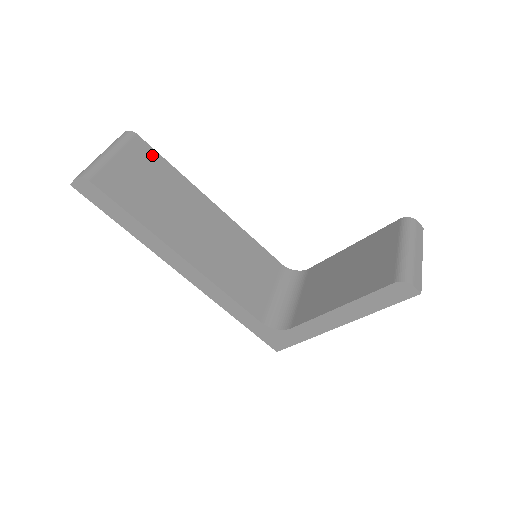
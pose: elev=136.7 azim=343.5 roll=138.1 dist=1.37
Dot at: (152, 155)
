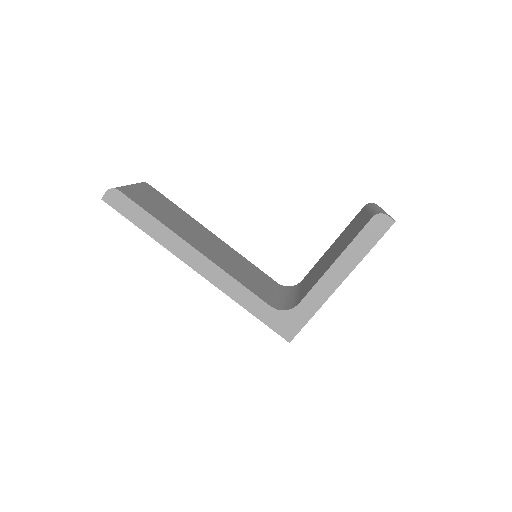
Dot at: (161, 196)
